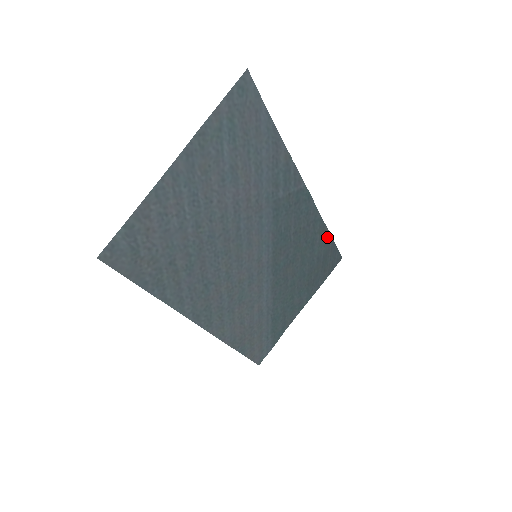
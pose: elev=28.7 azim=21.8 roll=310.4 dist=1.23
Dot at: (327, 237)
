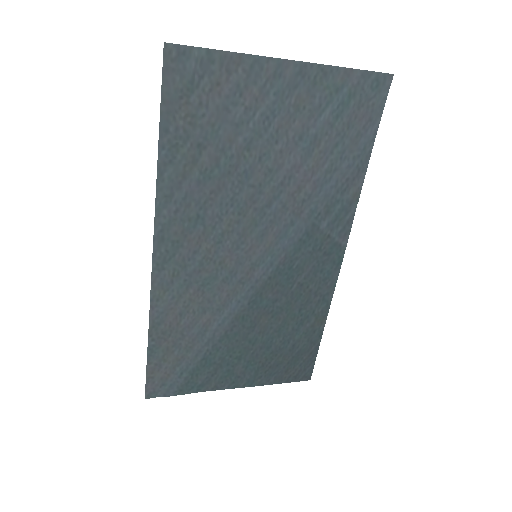
Dot at: (318, 333)
